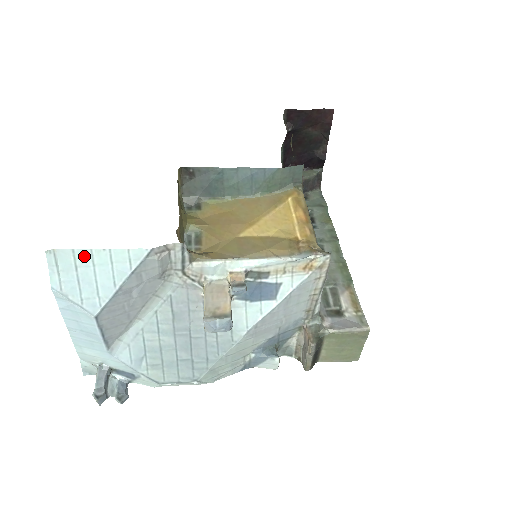
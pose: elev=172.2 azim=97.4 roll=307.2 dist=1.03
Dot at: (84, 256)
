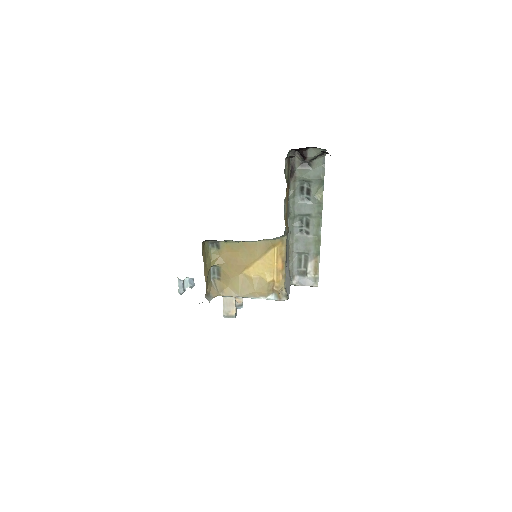
Dot at: occluded
